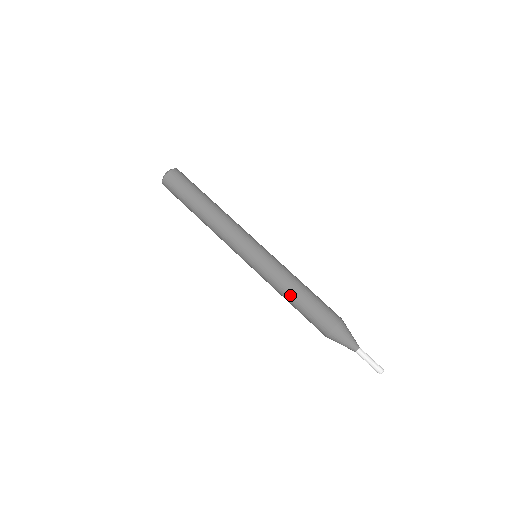
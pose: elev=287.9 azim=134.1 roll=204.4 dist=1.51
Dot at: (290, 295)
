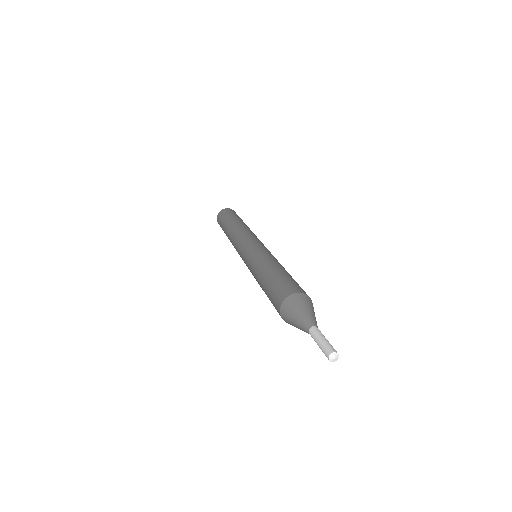
Dot at: (273, 265)
